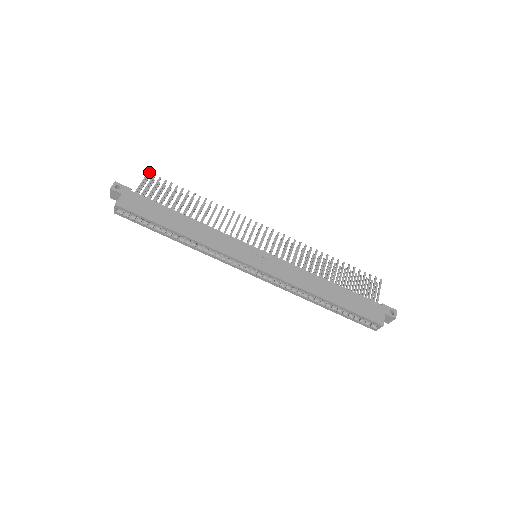
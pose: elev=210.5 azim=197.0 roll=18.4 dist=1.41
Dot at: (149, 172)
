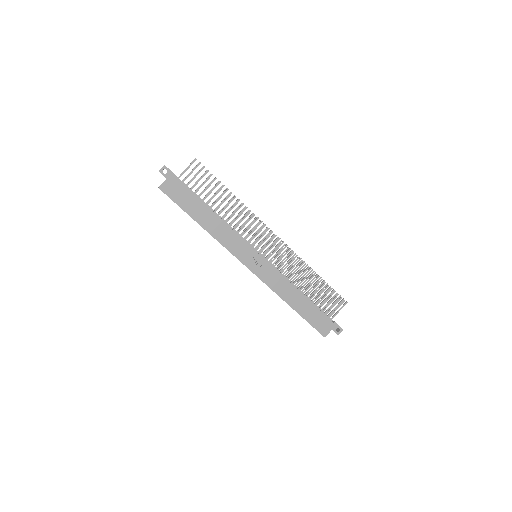
Dot at: (196, 159)
